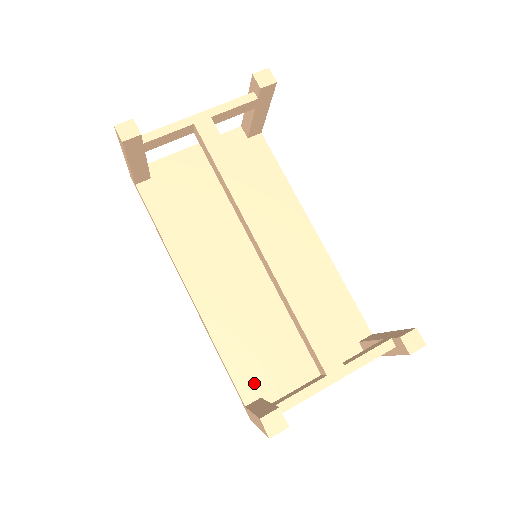
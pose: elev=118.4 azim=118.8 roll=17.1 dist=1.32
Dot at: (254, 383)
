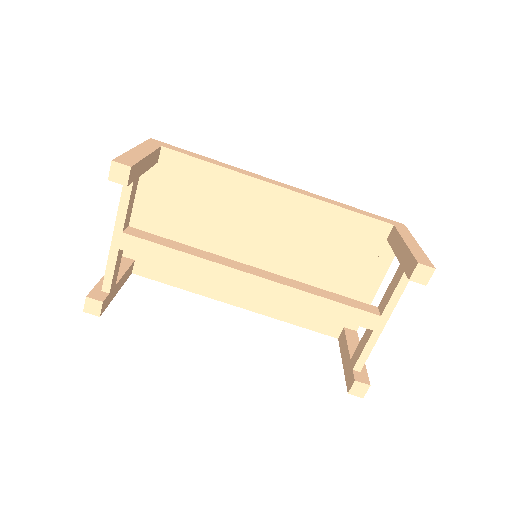
Dot at: (332, 323)
